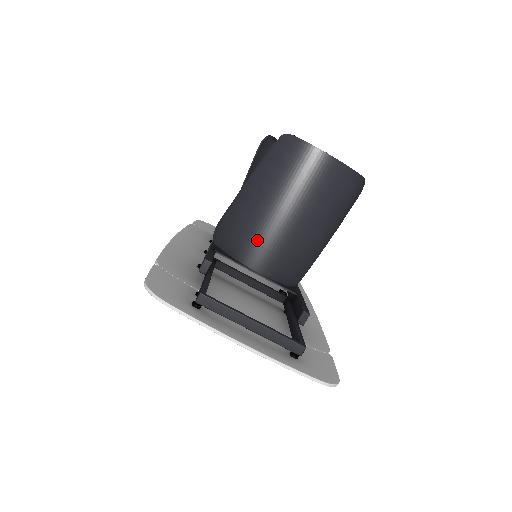
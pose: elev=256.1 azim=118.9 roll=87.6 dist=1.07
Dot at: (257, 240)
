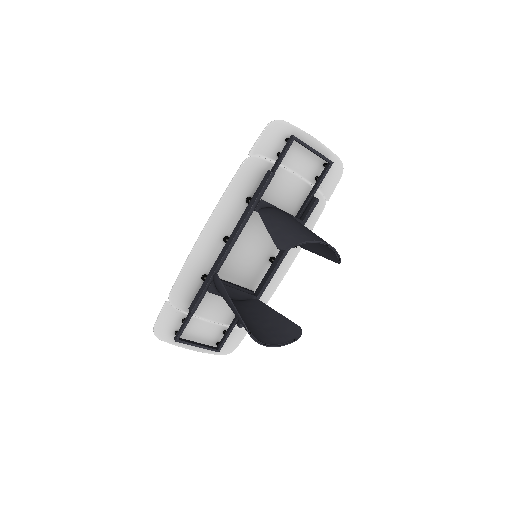
Dot at: occluded
